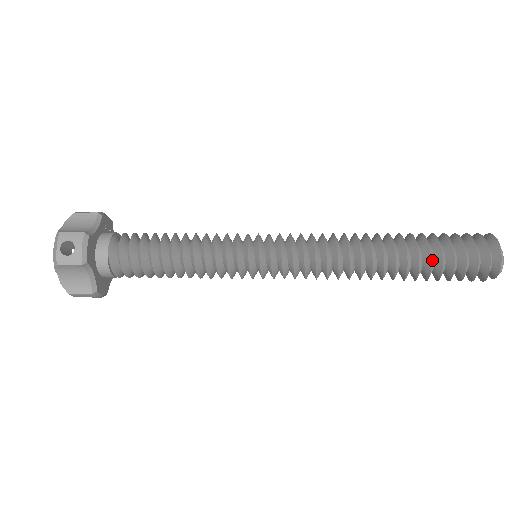
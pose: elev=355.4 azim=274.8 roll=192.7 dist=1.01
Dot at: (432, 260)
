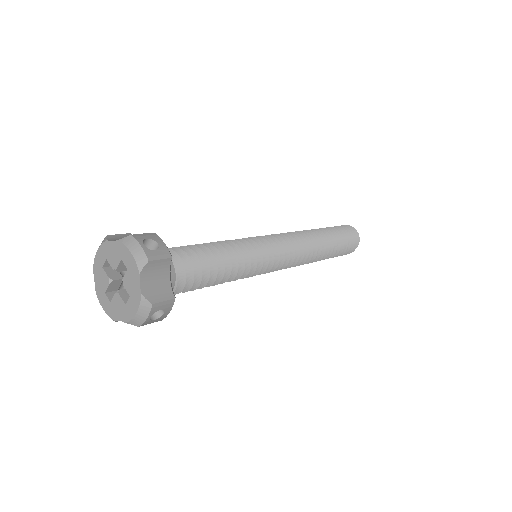
Dot at: (337, 237)
